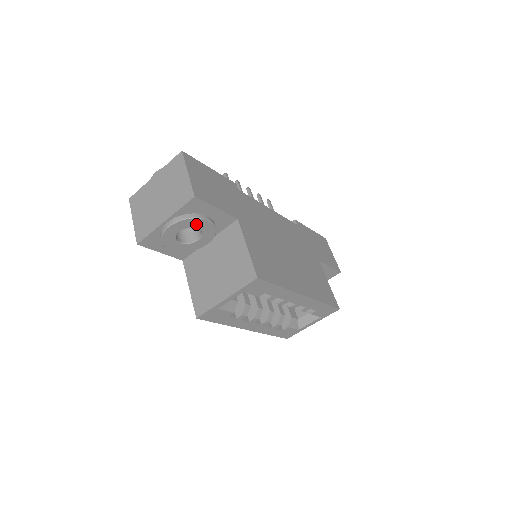
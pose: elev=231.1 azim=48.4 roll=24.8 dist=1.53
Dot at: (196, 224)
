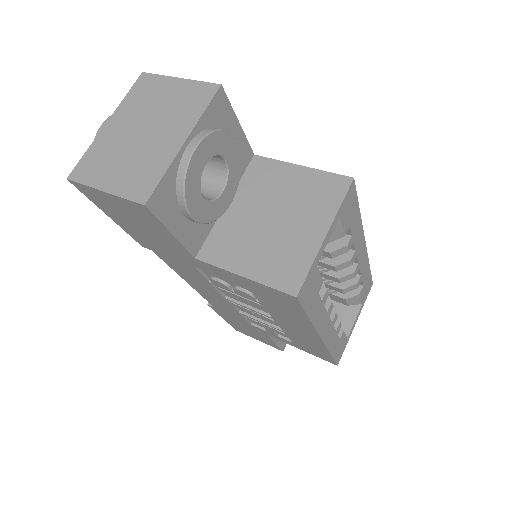
Dot at: (224, 148)
